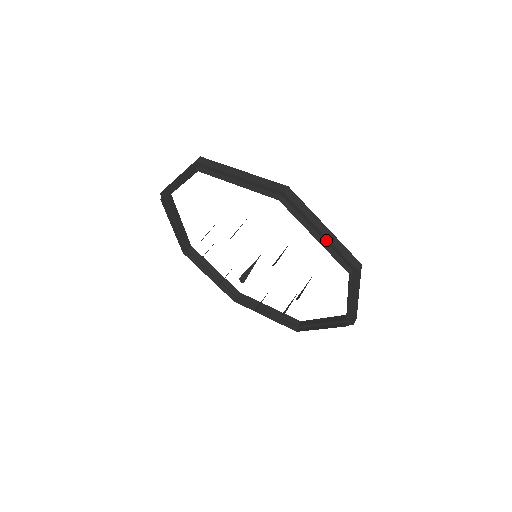
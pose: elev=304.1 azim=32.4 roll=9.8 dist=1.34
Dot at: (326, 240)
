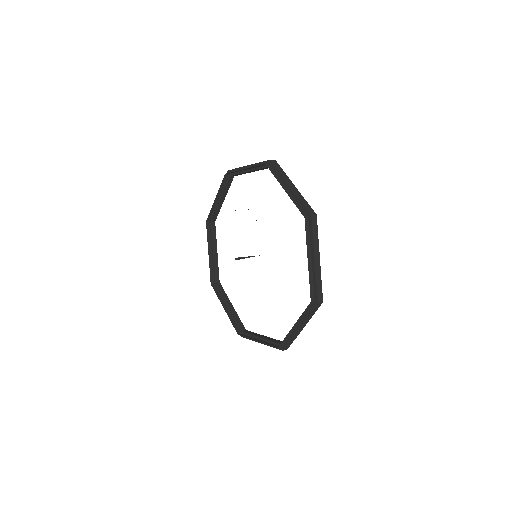
Dot at: occluded
